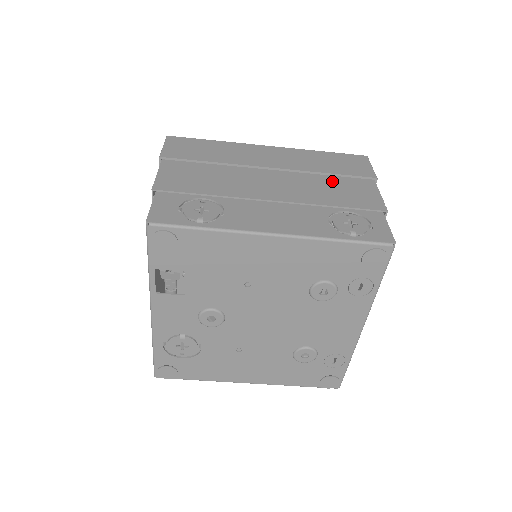
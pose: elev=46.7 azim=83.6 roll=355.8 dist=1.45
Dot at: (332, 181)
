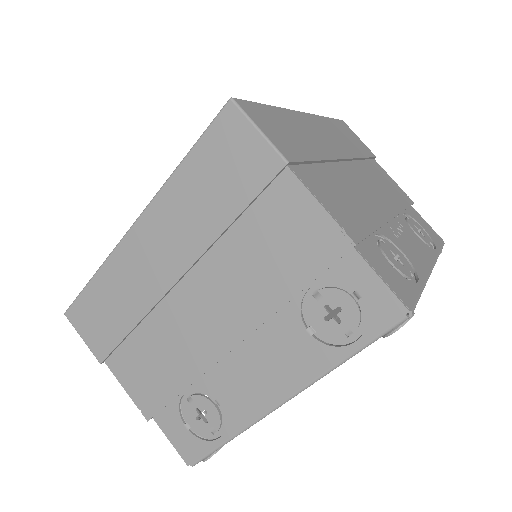
Dot at: (247, 234)
